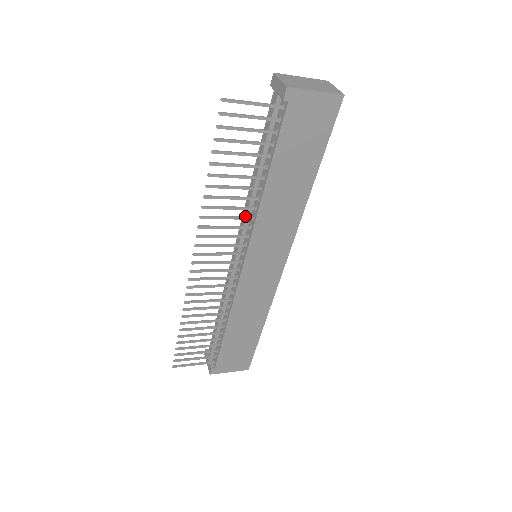
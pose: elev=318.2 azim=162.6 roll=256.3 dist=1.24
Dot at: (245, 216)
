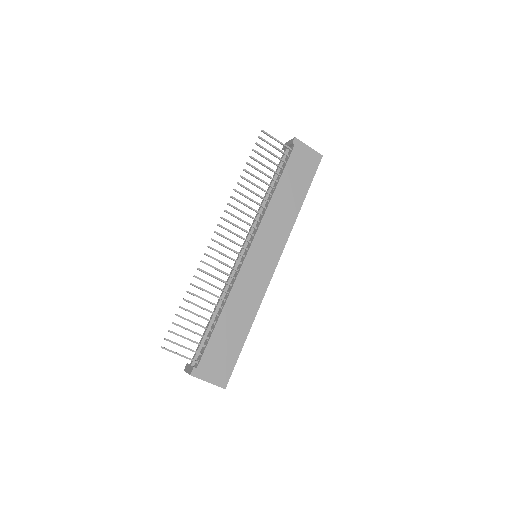
Dot at: (257, 211)
